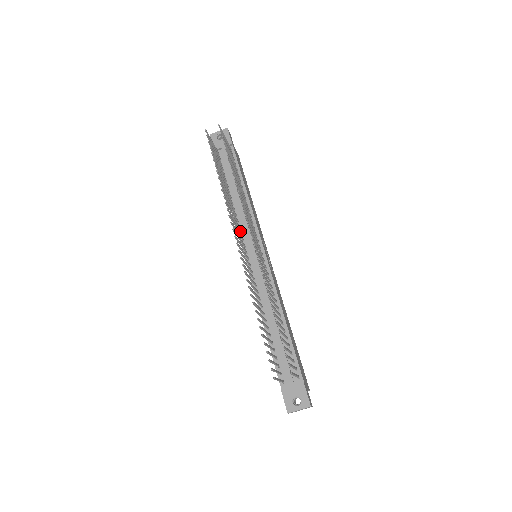
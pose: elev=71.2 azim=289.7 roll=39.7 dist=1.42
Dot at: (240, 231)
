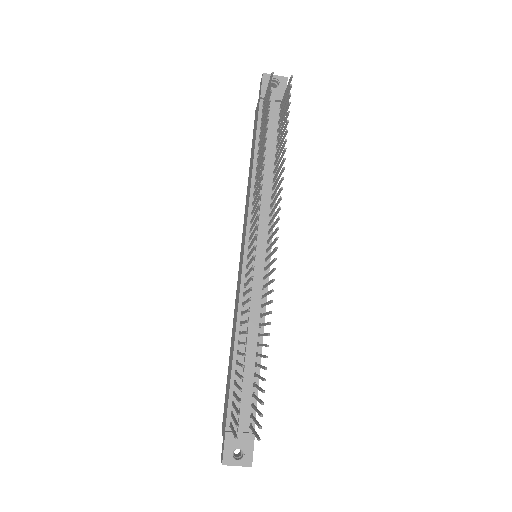
Dot at: (253, 219)
